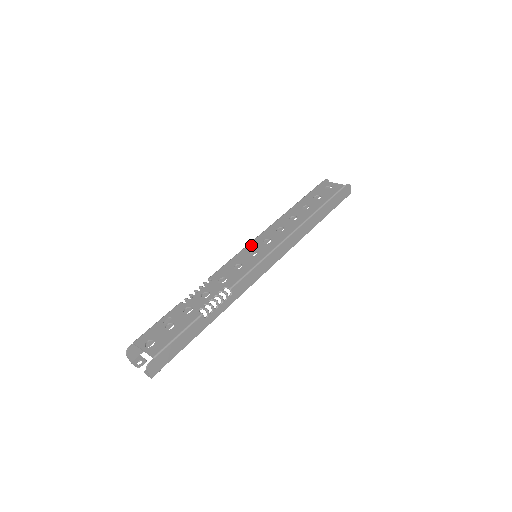
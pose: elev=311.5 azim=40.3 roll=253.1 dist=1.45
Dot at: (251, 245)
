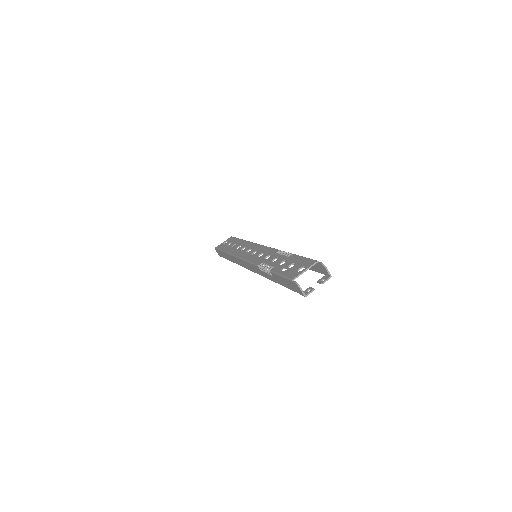
Dot at: (245, 256)
